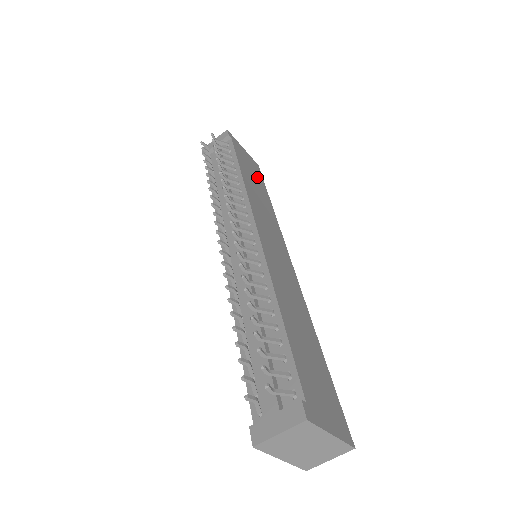
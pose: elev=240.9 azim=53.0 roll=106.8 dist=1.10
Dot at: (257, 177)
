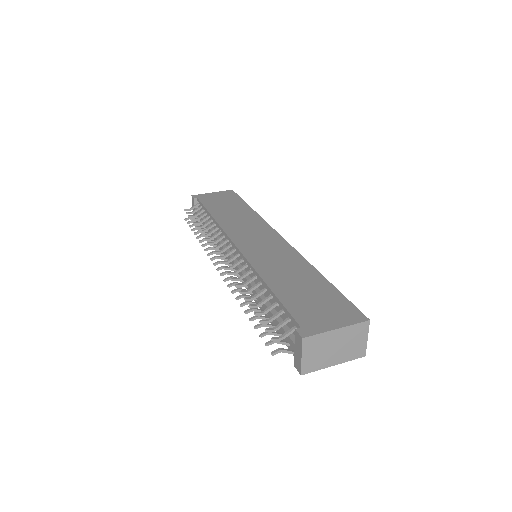
Dot at: (231, 202)
